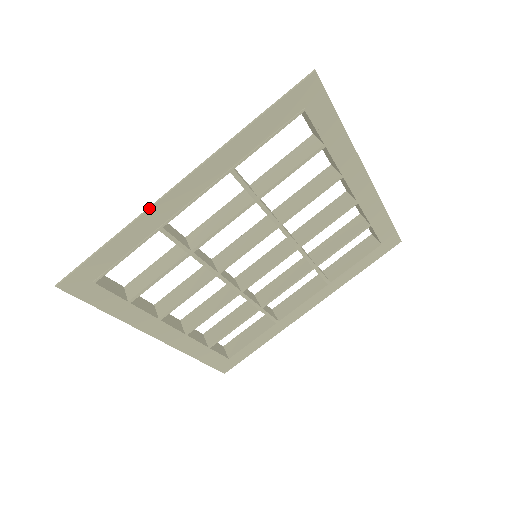
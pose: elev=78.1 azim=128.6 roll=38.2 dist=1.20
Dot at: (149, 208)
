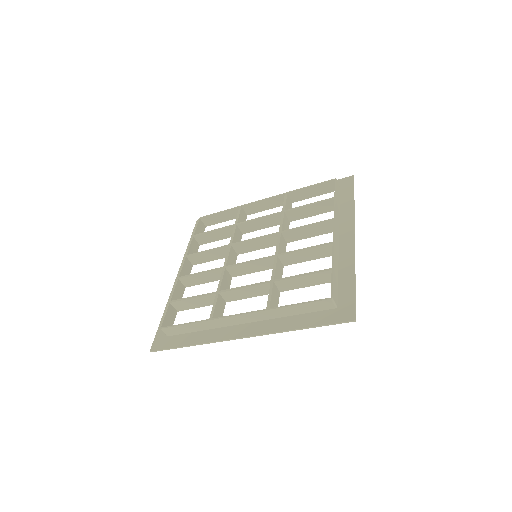
Dot at: occluded
